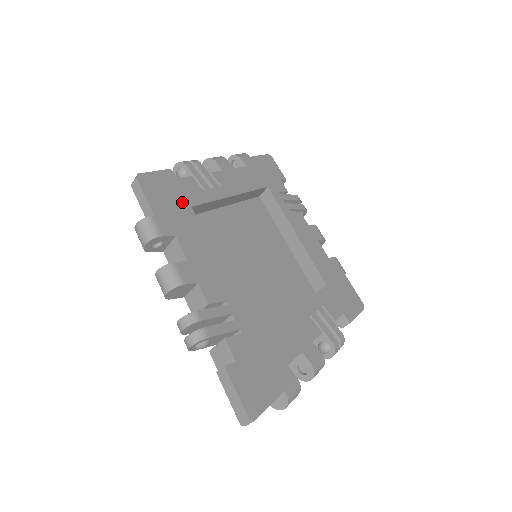
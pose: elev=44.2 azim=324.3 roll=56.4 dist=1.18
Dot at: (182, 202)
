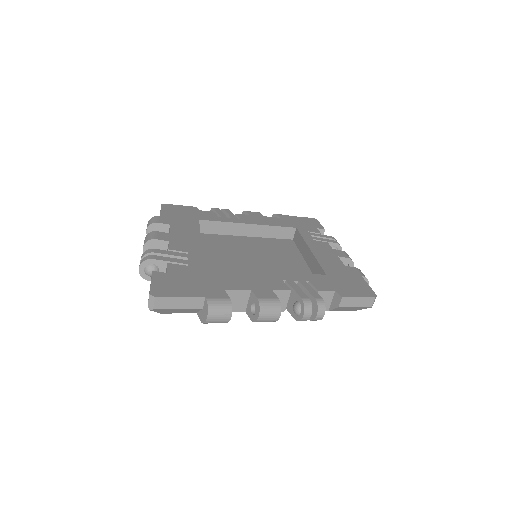
Dot at: (192, 217)
